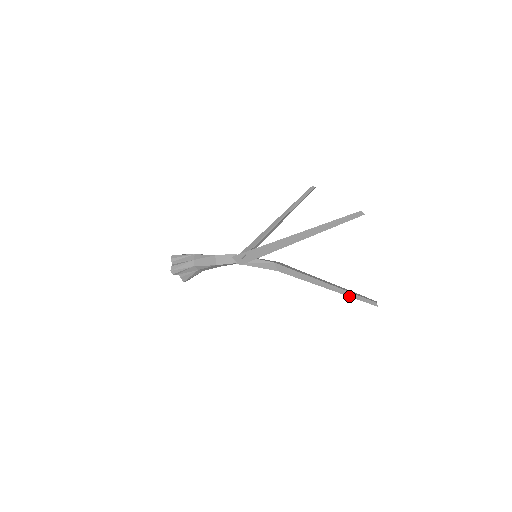
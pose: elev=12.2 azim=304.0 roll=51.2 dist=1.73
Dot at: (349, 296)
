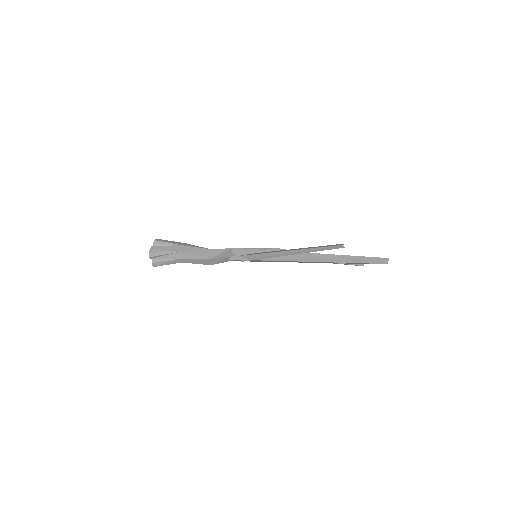
Dot at: occluded
